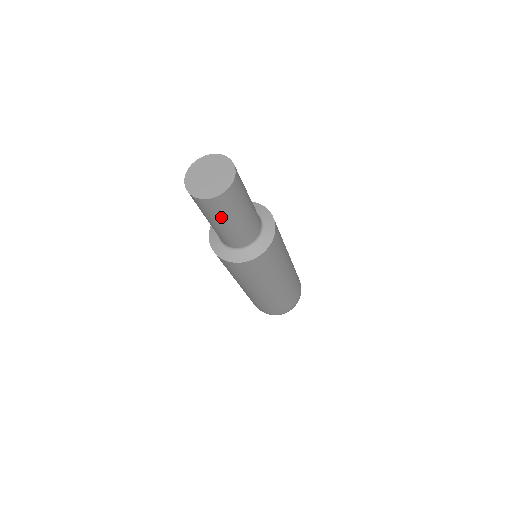
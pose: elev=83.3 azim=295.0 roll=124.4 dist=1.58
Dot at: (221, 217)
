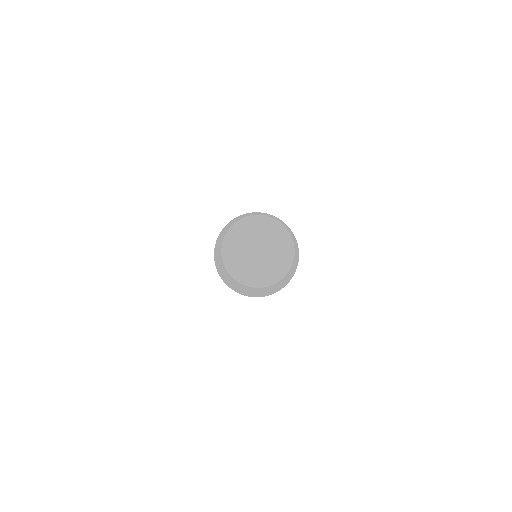
Dot at: occluded
